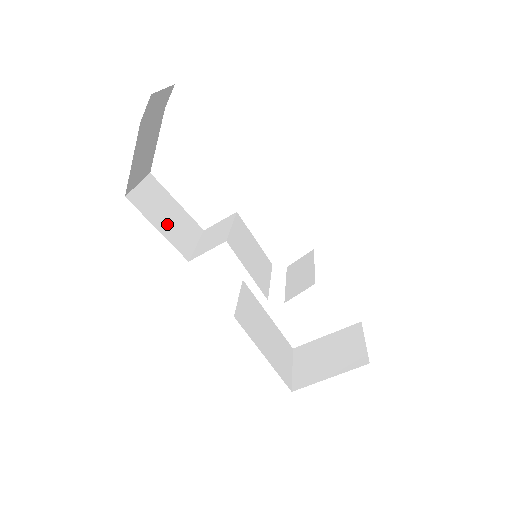
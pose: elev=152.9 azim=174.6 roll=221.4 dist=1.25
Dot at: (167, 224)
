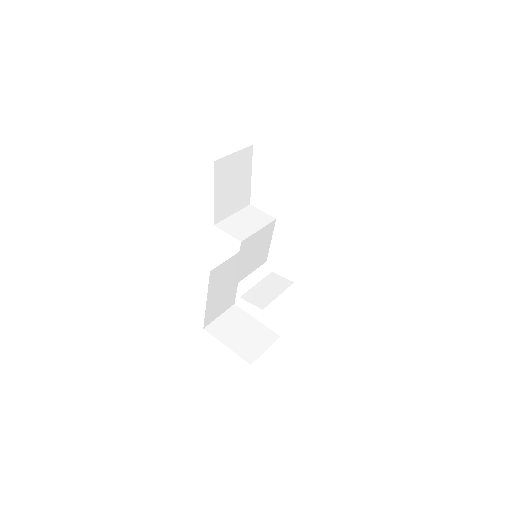
Dot at: (225, 192)
